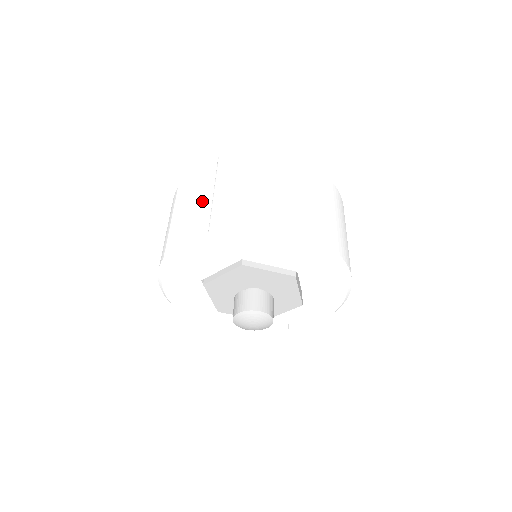
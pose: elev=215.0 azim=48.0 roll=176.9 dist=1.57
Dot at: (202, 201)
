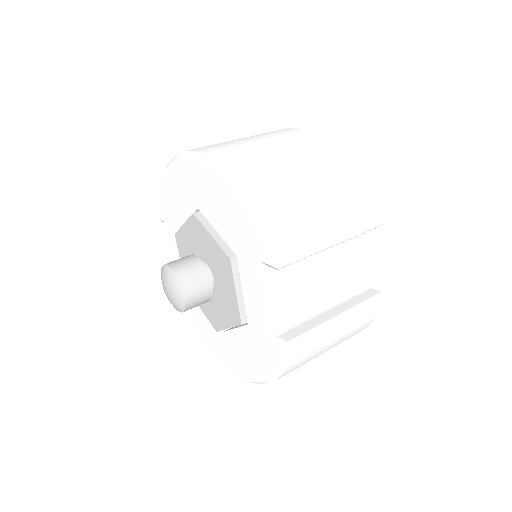
Dot at: occluded
